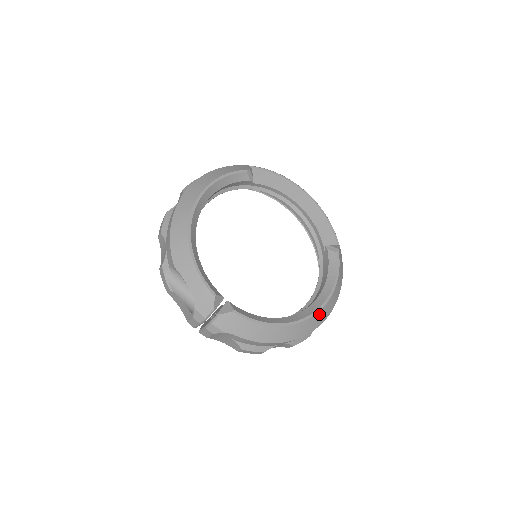
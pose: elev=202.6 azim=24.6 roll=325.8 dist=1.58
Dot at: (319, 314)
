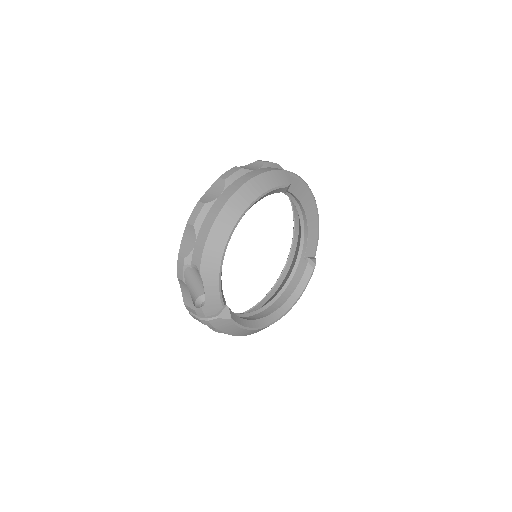
Dot at: occluded
